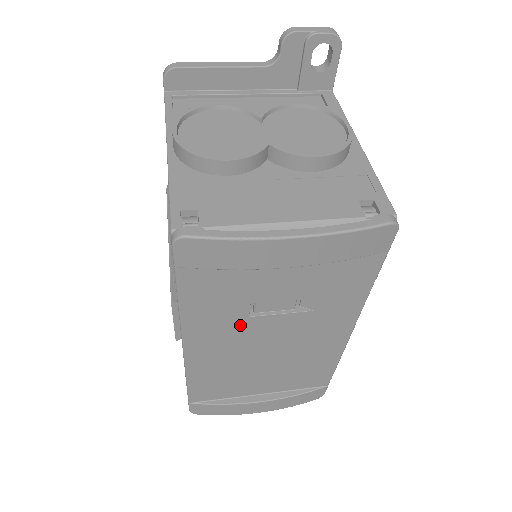
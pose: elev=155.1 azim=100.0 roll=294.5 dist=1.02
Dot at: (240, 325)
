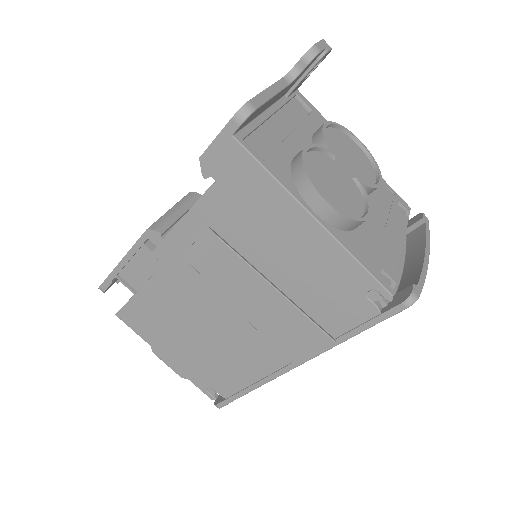
Dot at: occluded
